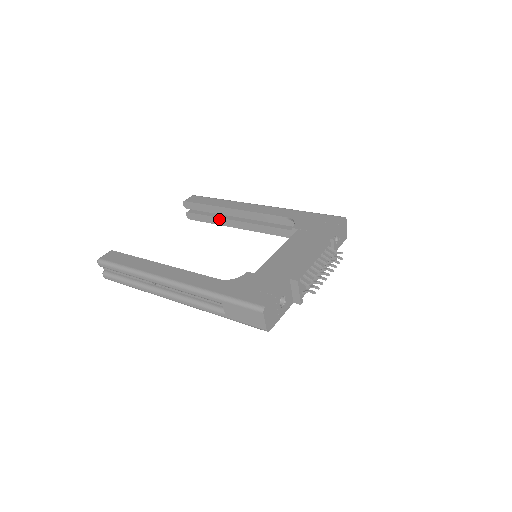
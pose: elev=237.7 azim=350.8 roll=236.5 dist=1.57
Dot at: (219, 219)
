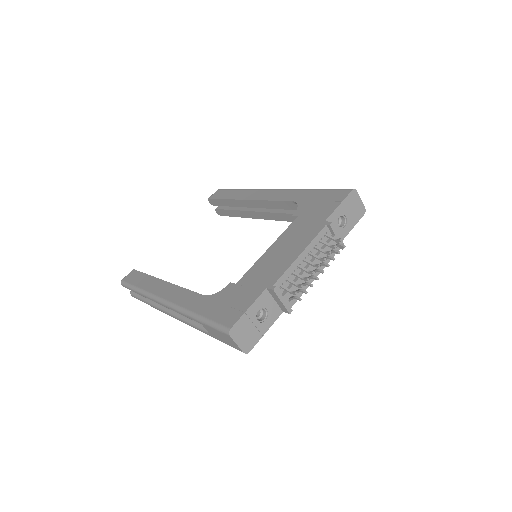
Dot at: (241, 212)
